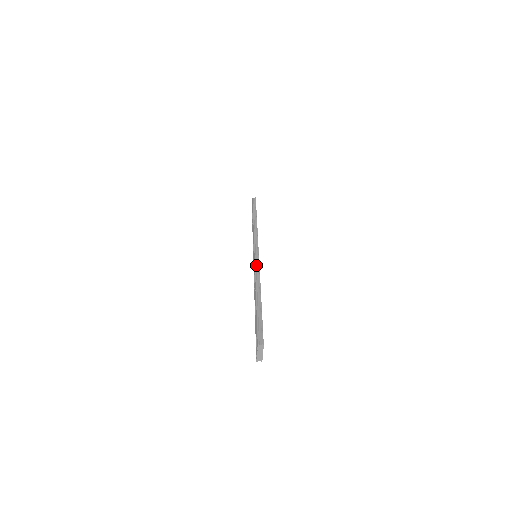
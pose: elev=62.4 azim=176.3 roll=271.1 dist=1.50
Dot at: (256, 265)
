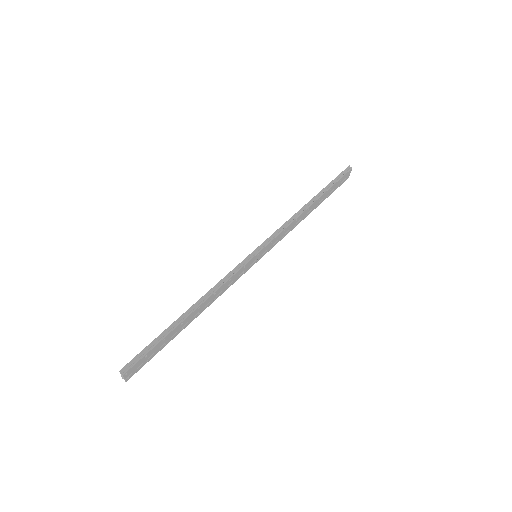
Dot at: (231, 273)
